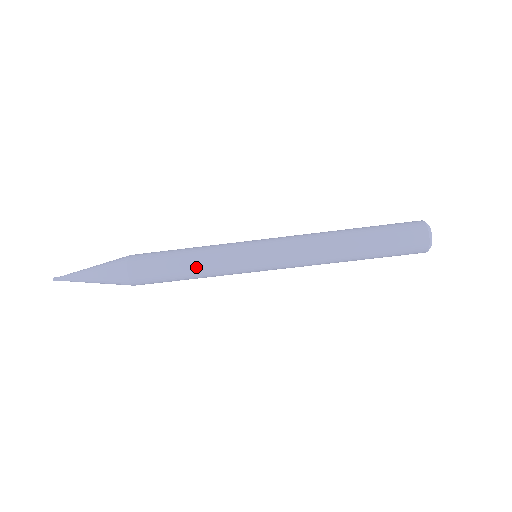
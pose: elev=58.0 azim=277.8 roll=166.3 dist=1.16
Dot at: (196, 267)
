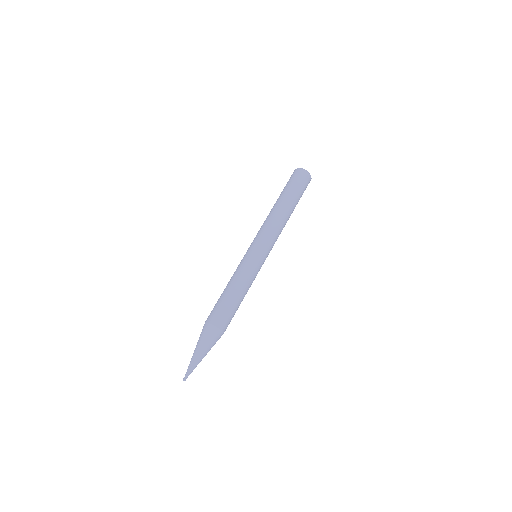
Dot at: (230, 282)
